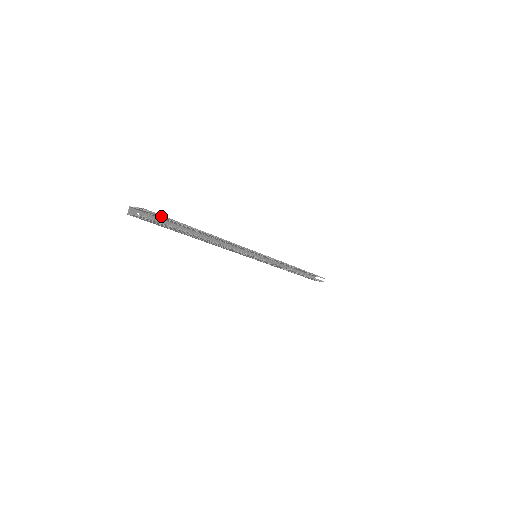
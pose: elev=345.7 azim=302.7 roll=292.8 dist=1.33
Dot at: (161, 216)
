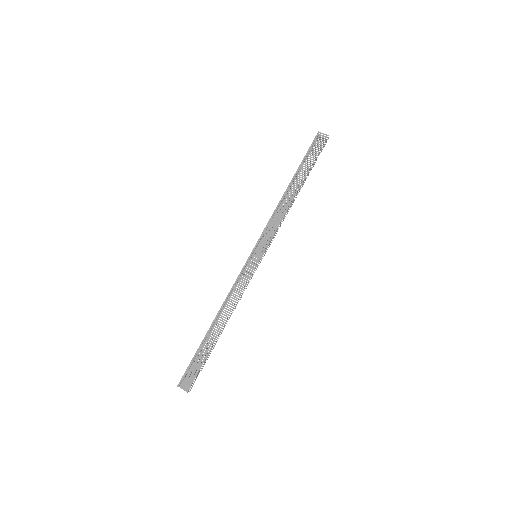
Dot at: (195, 377)
